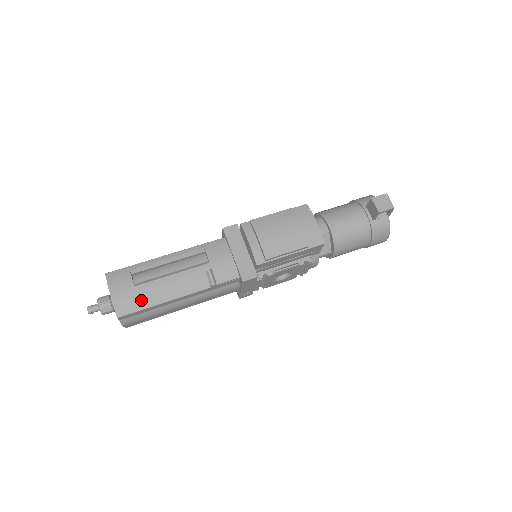
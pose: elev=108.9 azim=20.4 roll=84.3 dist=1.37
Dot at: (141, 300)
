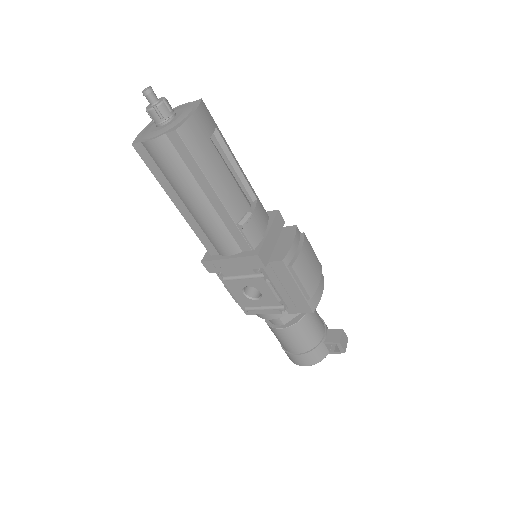
Dot at: (202, 152)
